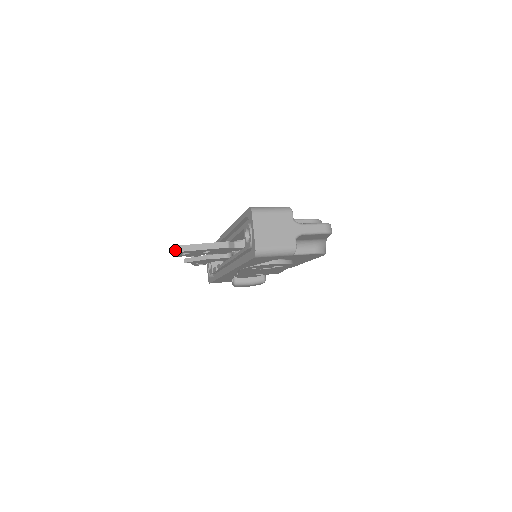
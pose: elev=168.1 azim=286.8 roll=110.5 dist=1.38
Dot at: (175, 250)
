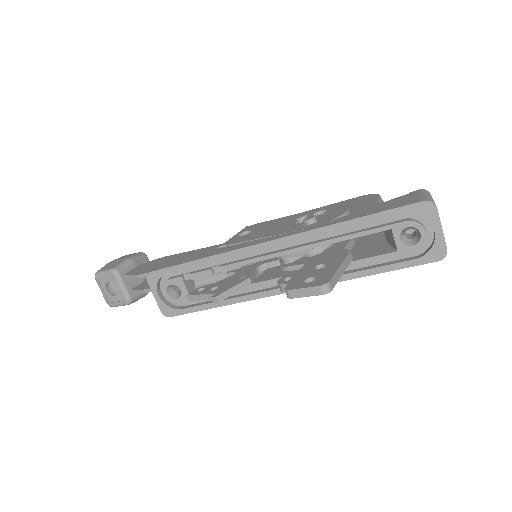
Dot at: (330, 289)
